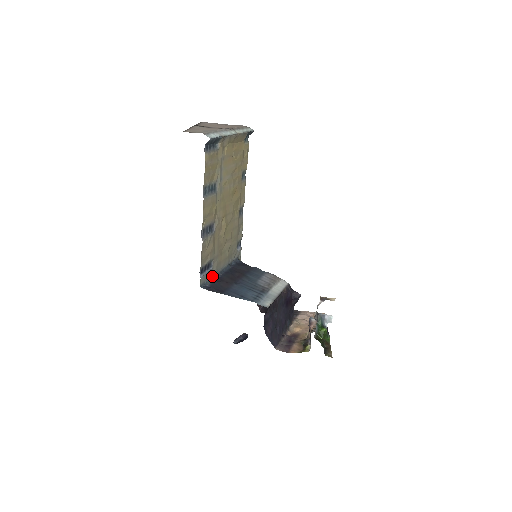
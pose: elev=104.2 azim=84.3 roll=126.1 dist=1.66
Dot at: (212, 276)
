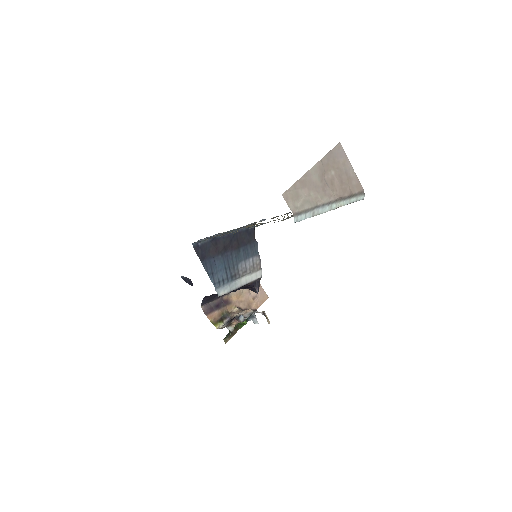
Dot at: occluded
